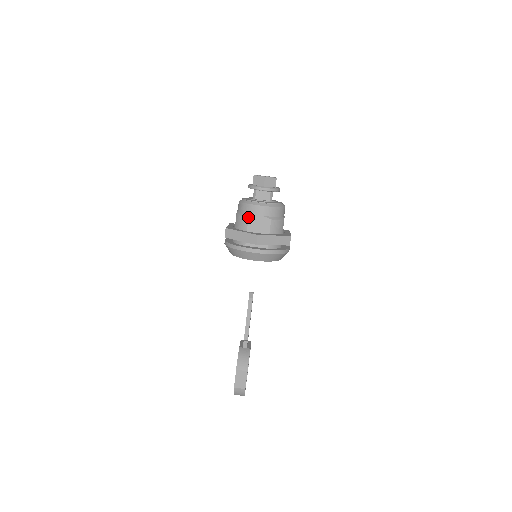
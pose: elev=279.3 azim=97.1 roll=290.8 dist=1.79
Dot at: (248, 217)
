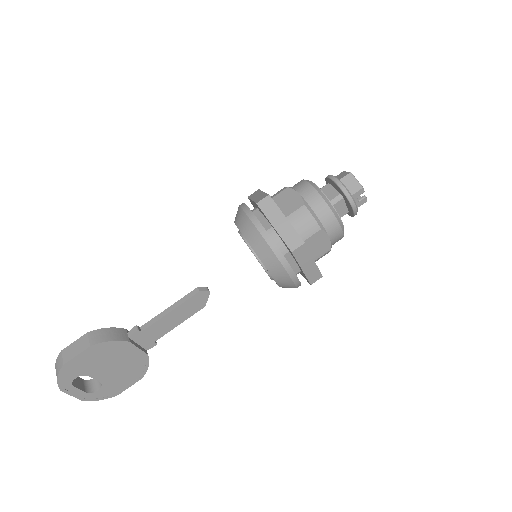
Dot at: (287, 187)
